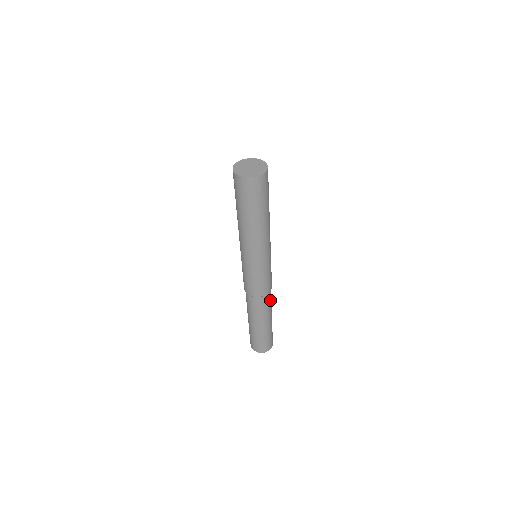
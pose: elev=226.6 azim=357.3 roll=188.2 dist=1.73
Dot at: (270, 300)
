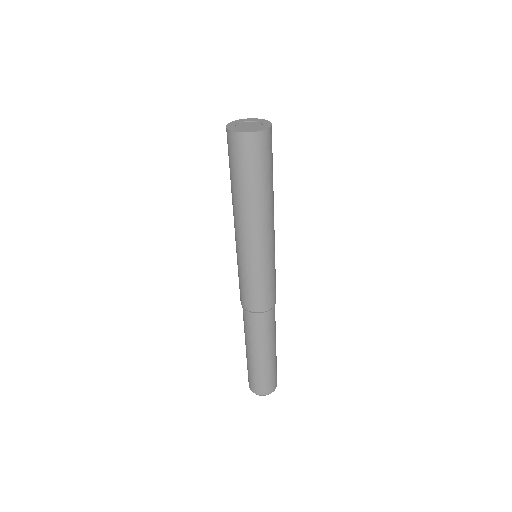
Dot at: occluded
